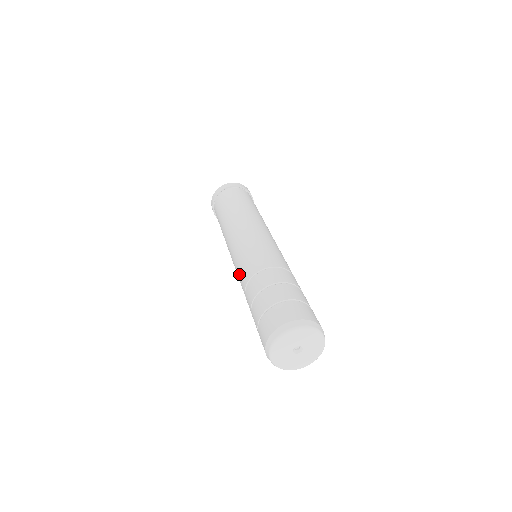
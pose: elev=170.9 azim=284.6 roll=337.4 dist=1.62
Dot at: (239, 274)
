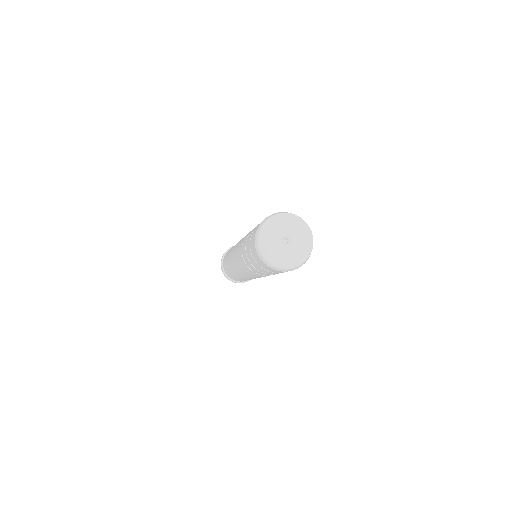
Dot at: (238, 249)
